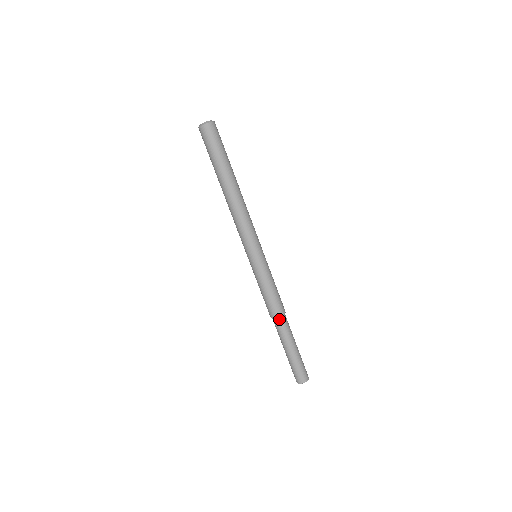
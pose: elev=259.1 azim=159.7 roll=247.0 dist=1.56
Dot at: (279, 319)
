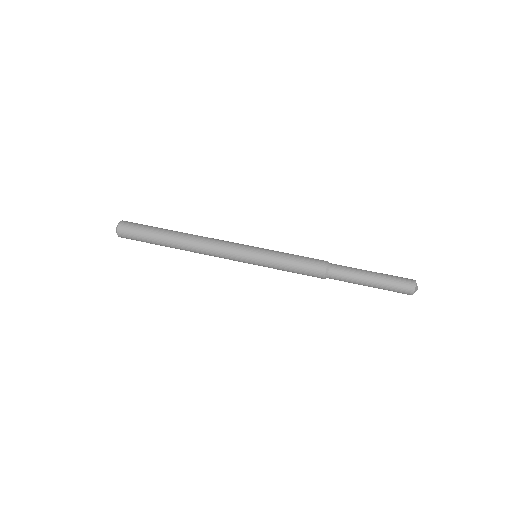
Dot at: (330, 268)
